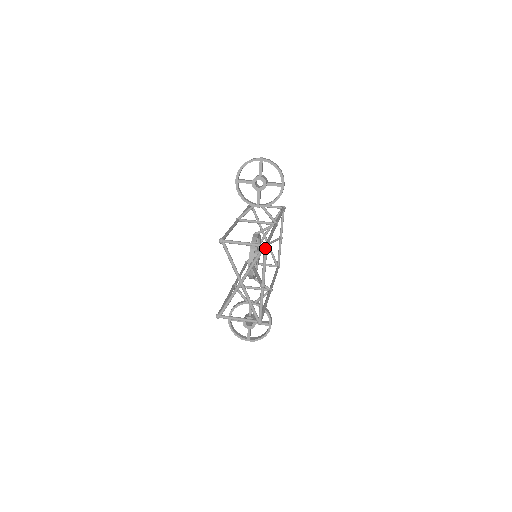
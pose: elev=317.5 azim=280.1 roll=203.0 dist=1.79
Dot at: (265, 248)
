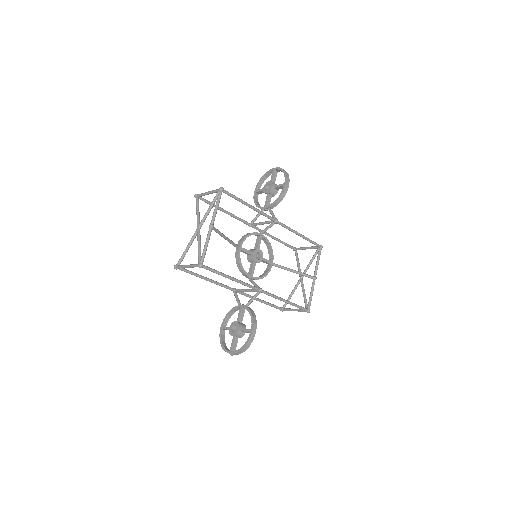
Dot at: (219, 190)
